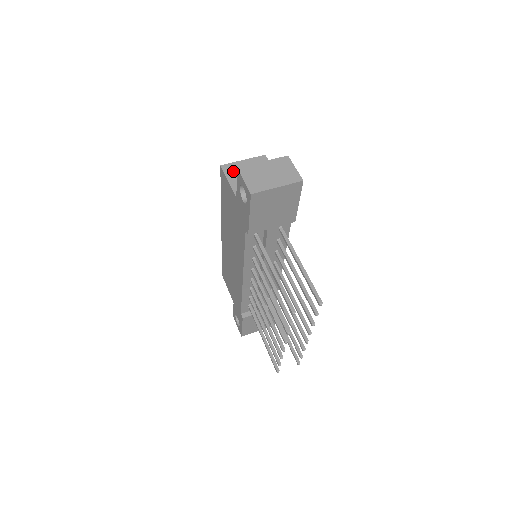
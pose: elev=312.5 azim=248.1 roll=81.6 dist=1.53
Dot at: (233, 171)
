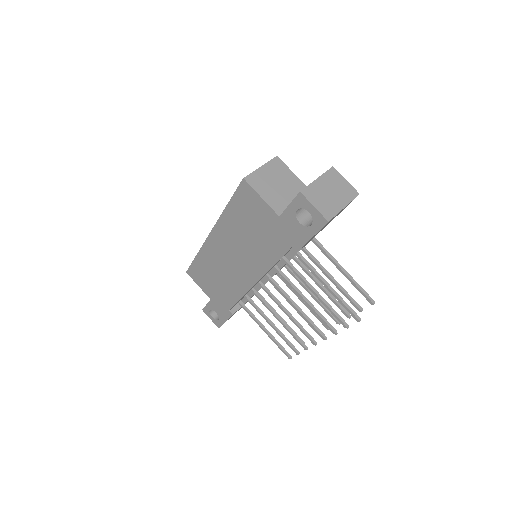
Dot at: (259, 183)
